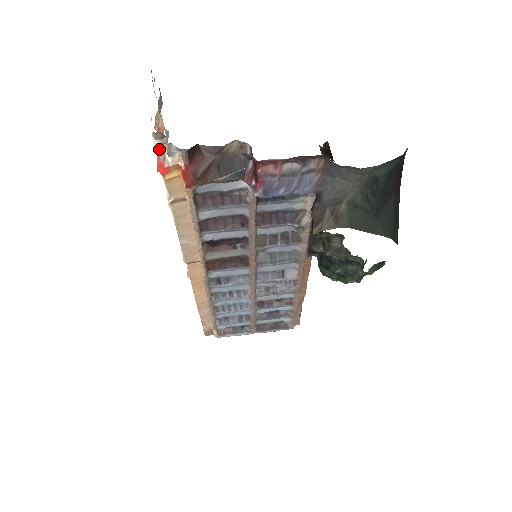
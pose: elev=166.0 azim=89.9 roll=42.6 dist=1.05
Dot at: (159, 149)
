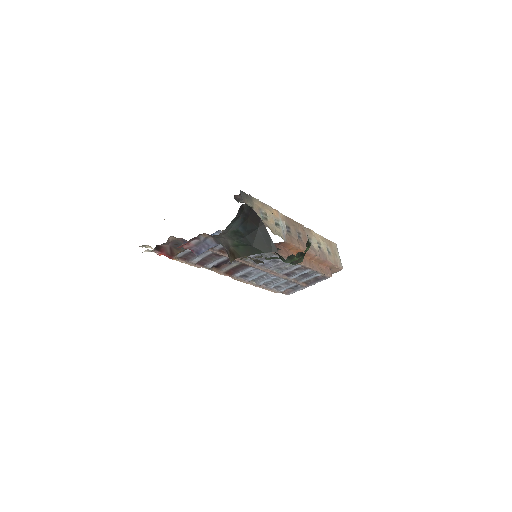
Dot at: occluded
